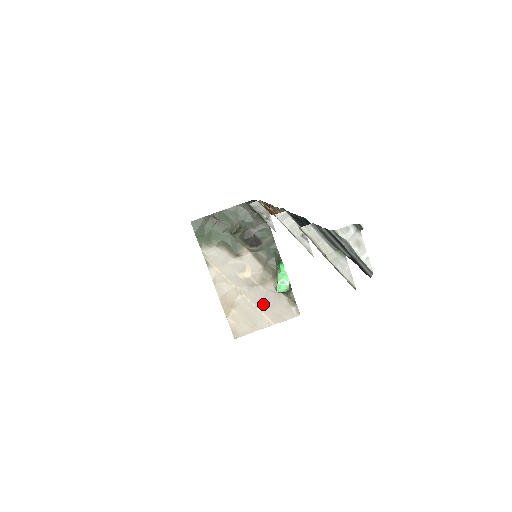
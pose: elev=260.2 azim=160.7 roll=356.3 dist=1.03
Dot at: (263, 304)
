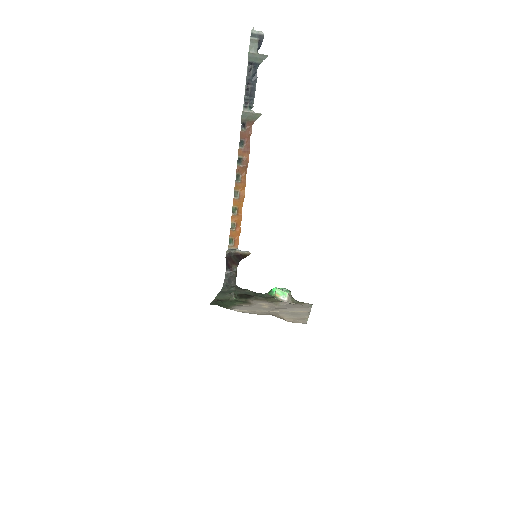
Dot at: (292, 309)
